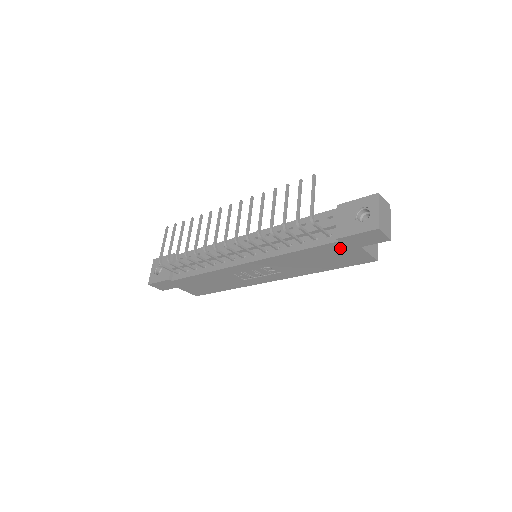
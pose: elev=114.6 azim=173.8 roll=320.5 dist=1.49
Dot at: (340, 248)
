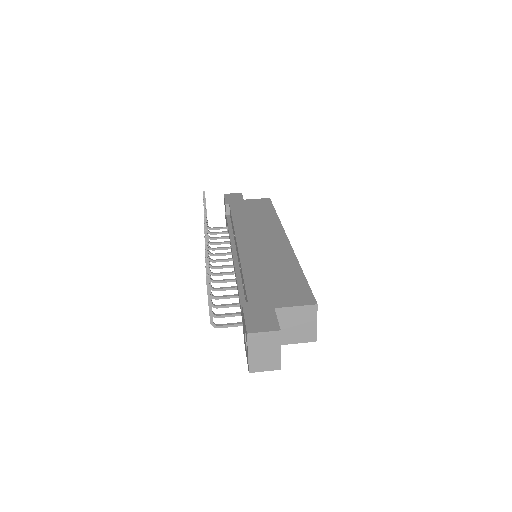
Dot at: occluded
